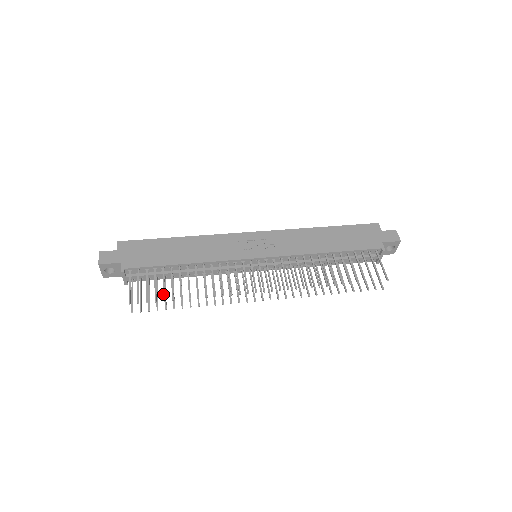
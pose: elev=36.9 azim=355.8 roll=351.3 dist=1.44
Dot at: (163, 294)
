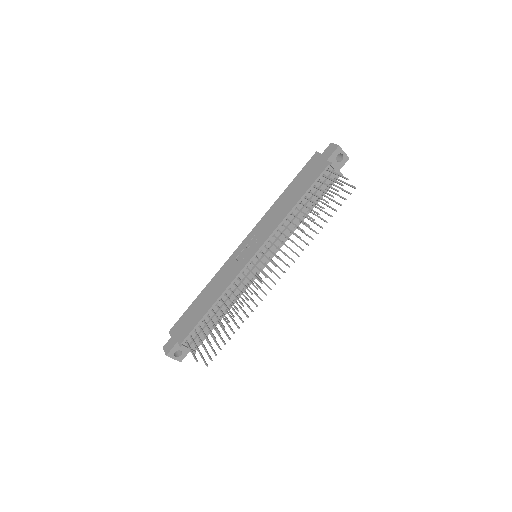
Dot at: occluded
